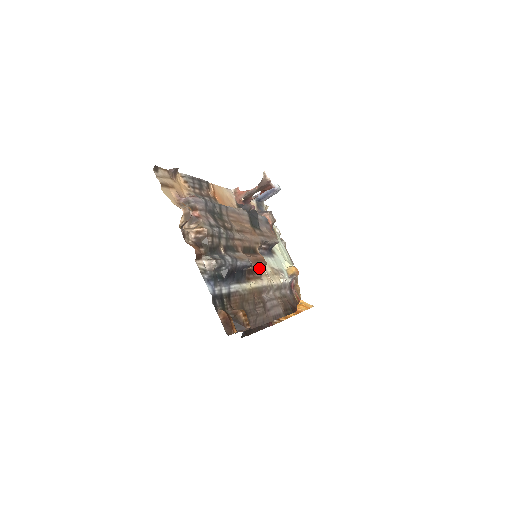
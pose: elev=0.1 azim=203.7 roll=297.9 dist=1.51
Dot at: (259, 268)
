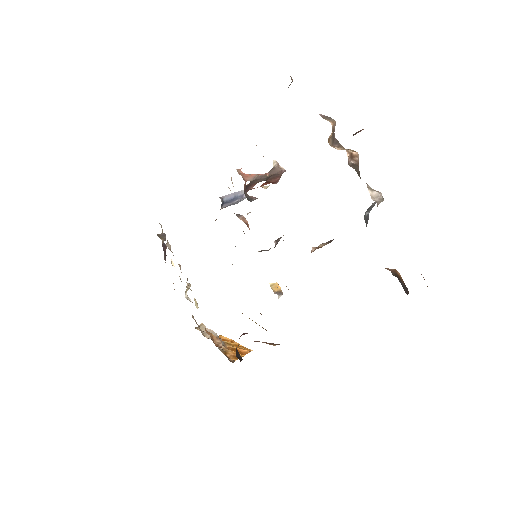
Dot at: occluded
